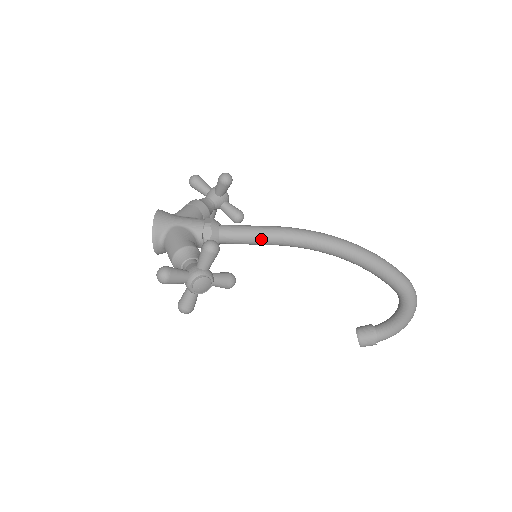
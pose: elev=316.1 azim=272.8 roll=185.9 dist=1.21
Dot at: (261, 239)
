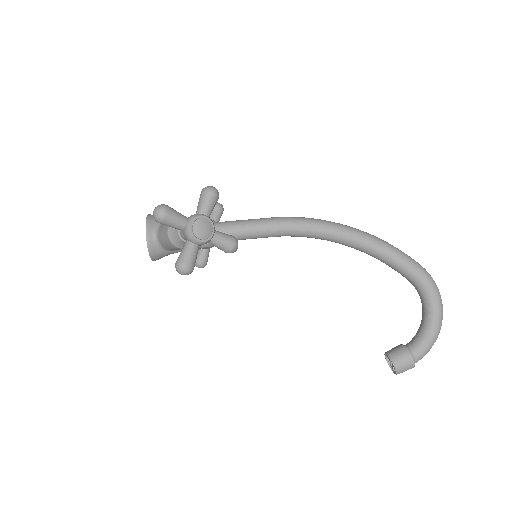
Dot at: (259, 226)
